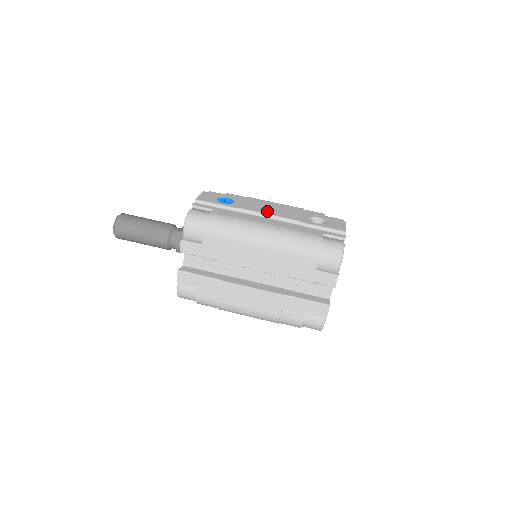
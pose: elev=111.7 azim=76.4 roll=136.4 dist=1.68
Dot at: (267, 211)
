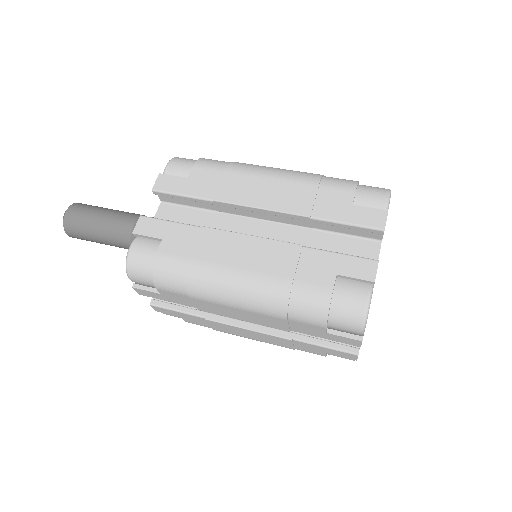
Dot at: occluded
